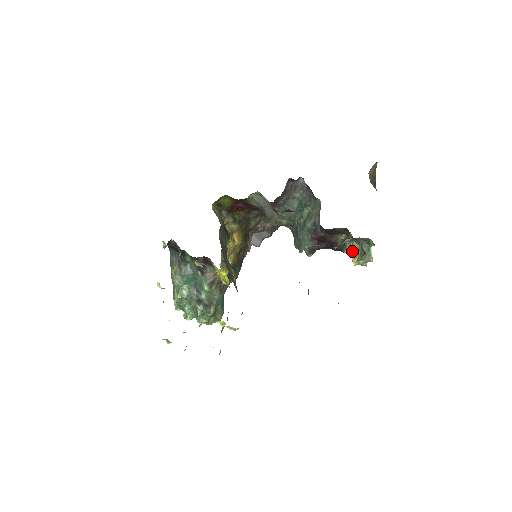
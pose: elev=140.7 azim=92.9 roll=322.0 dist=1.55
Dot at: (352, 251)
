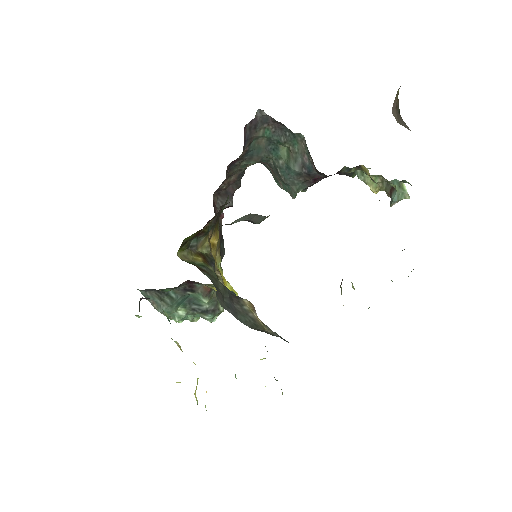
Dot at: (368, 180)
